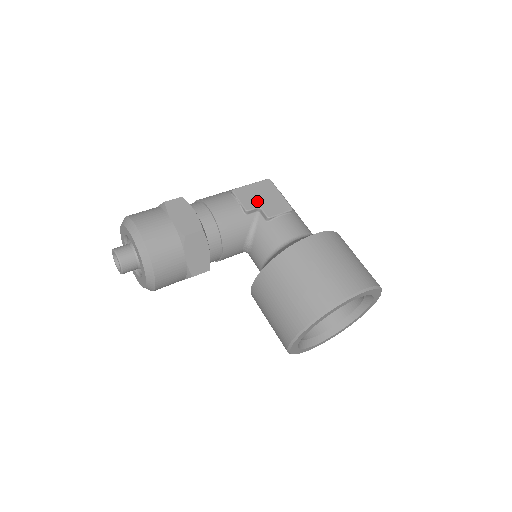
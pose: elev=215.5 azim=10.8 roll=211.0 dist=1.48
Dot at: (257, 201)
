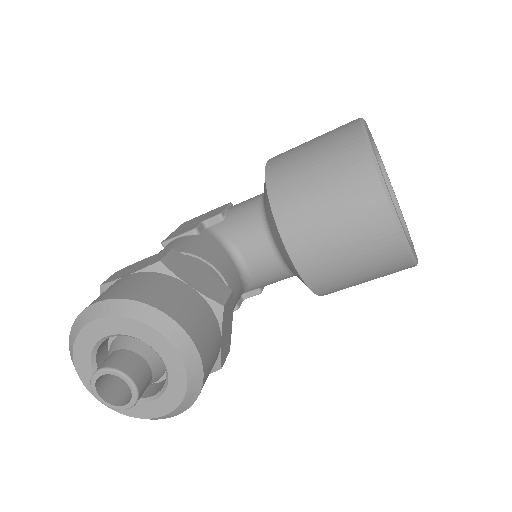
Dot at: (194, 224)
